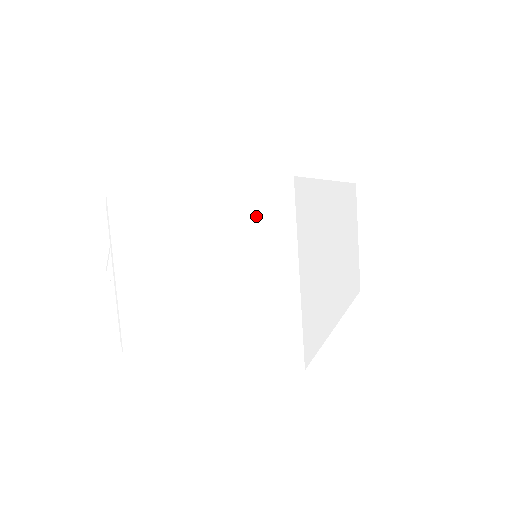
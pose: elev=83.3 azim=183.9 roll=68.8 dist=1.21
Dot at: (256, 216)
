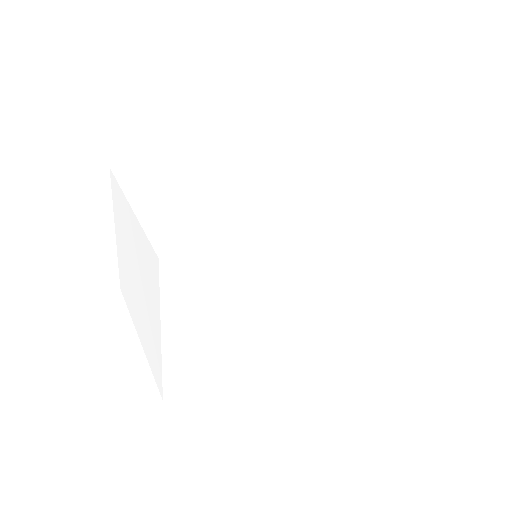
Dot at: (148, 267)
